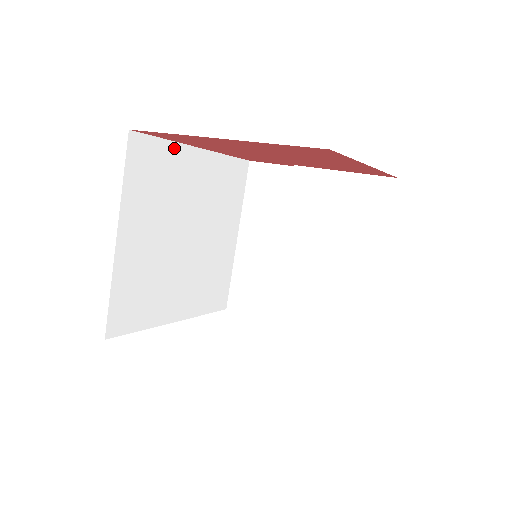
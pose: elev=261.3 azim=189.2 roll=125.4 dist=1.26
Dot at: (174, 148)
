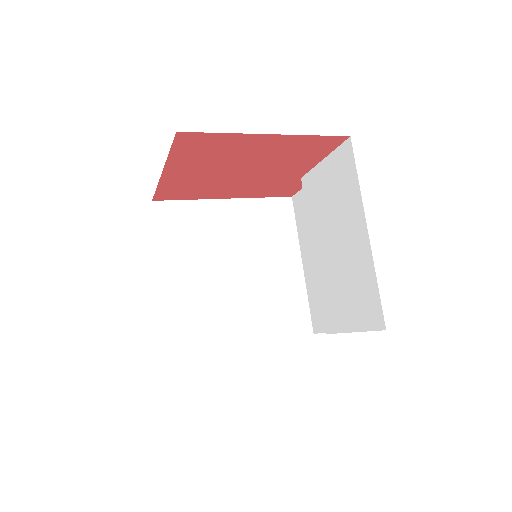
Dot at: (199, 204)
